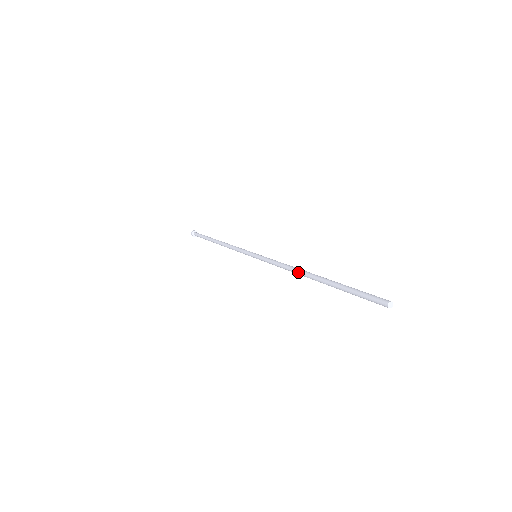
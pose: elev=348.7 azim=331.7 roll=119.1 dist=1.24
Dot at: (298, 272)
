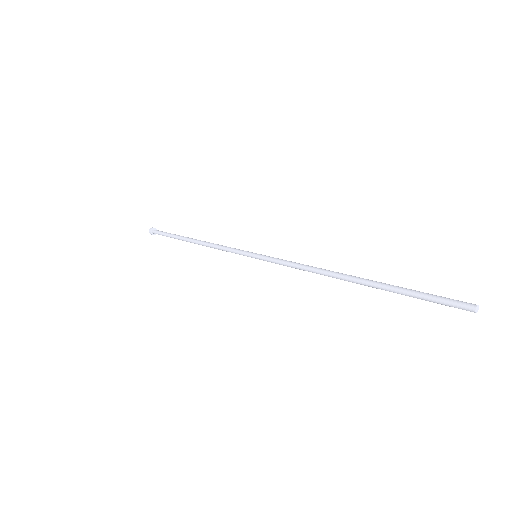
Dot at: occluded
